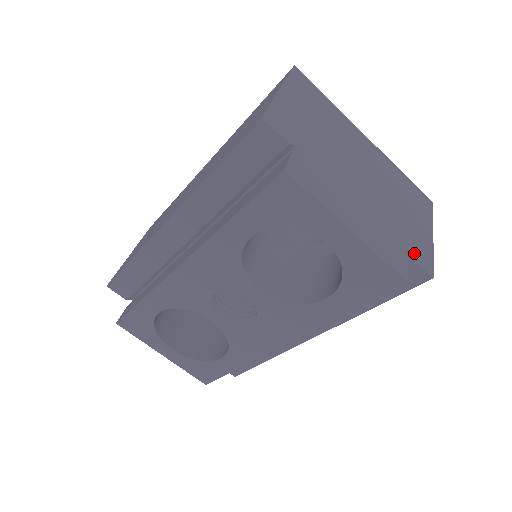
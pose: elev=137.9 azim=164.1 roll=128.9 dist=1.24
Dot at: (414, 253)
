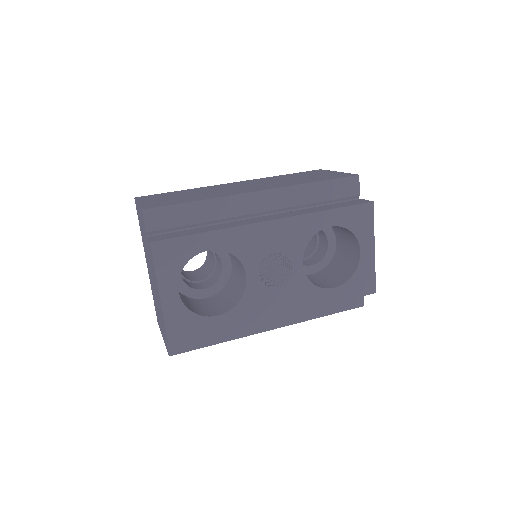
Dot at: occluded
